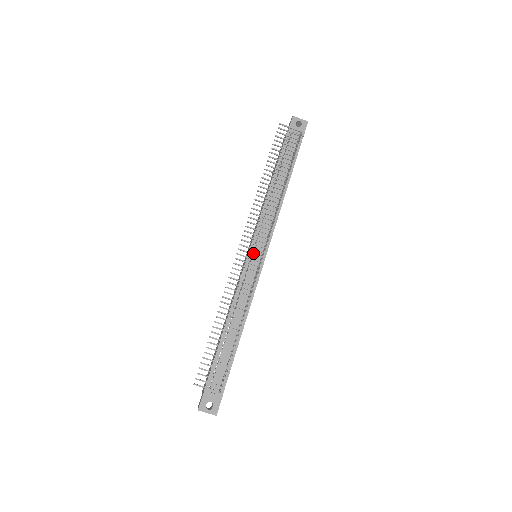
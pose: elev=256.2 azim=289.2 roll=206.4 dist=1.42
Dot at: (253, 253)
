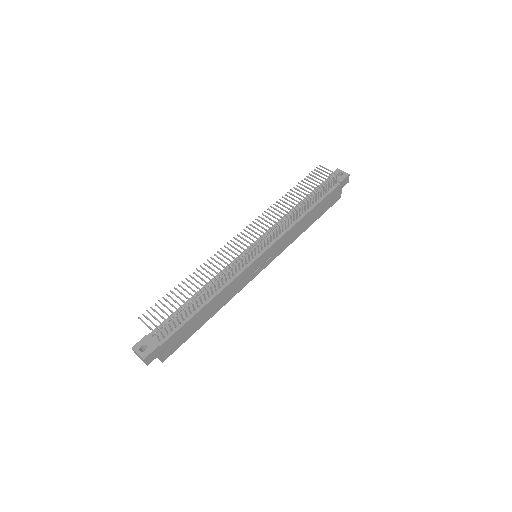
Dot at: (248, 241)
